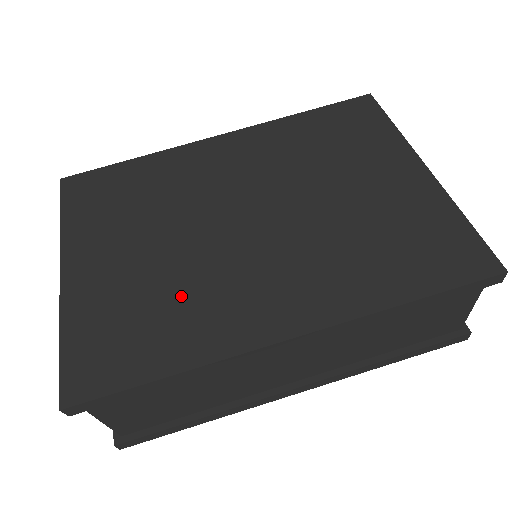
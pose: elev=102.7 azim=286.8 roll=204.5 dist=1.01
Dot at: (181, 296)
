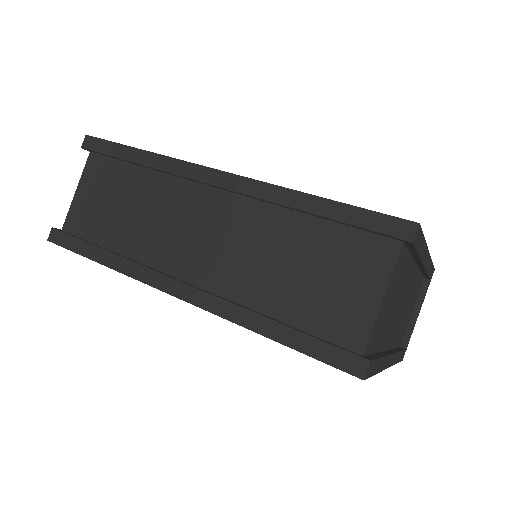
Dot at: occluded
